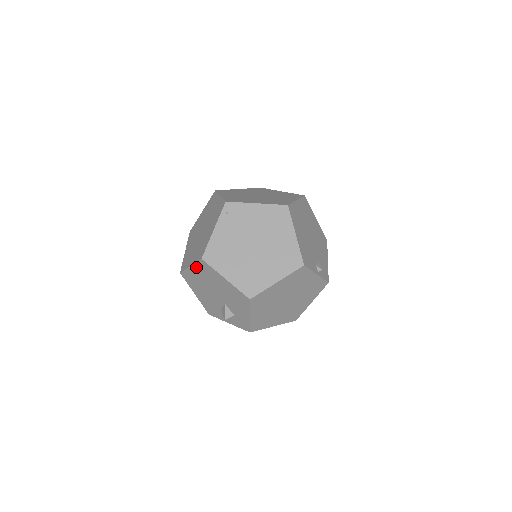
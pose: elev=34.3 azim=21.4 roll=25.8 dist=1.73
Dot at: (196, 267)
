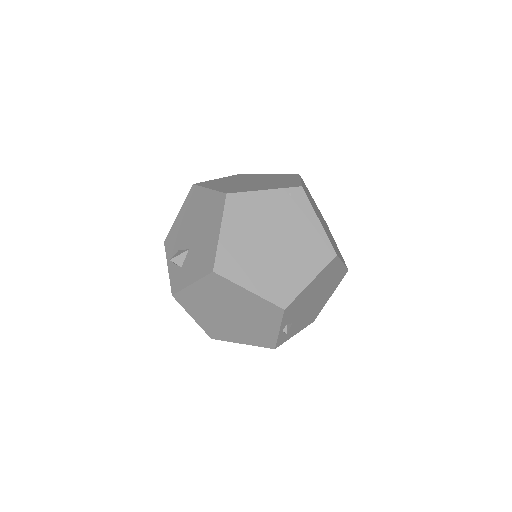
Dot at: (212, 195)
